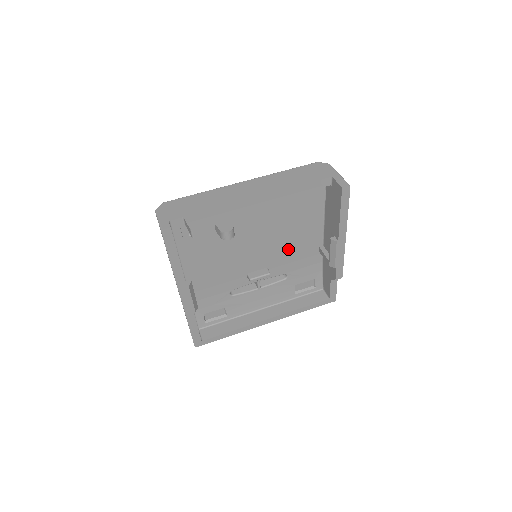
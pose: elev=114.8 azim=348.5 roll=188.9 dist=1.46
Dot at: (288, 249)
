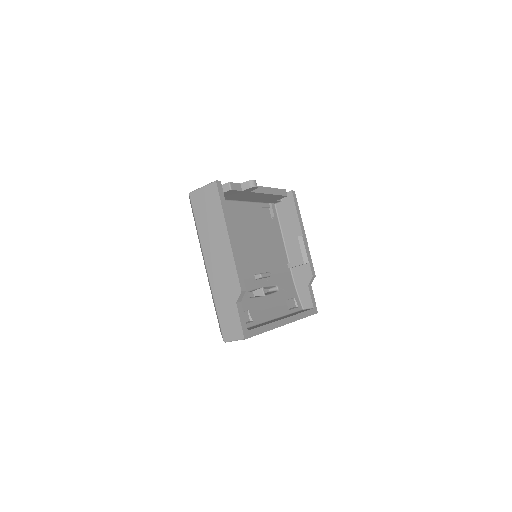
Dot at: (271, 259)
